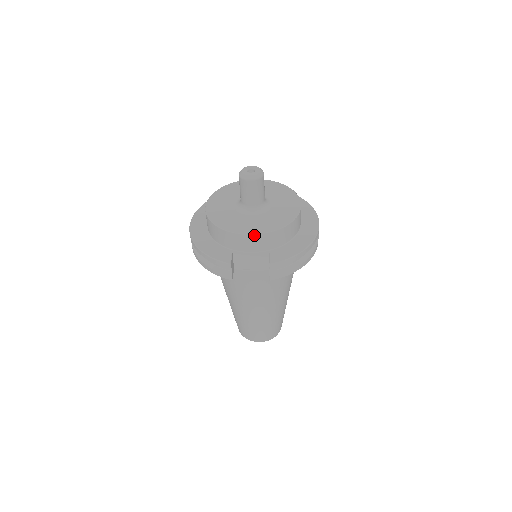
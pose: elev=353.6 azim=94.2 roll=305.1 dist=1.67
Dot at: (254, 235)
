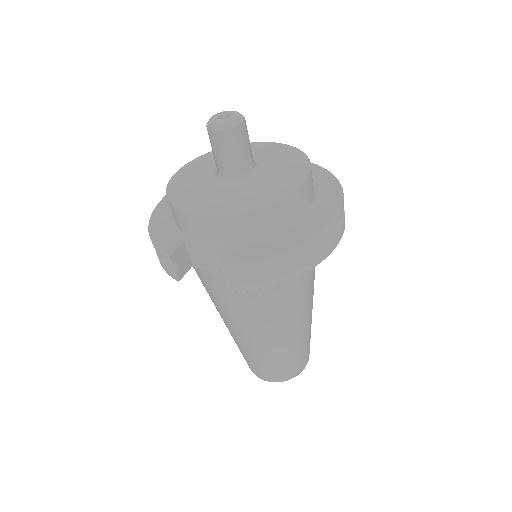
Dot at: (205, 216)
